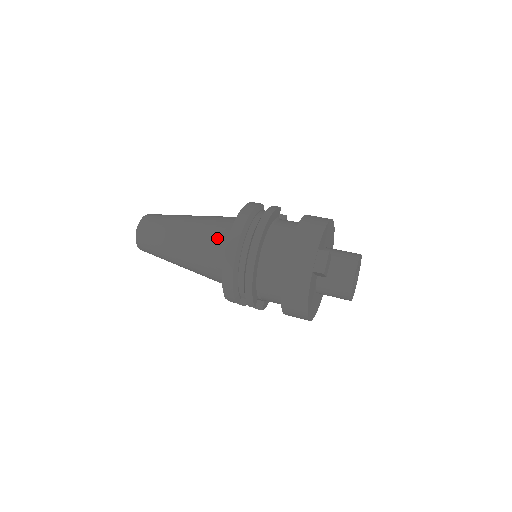
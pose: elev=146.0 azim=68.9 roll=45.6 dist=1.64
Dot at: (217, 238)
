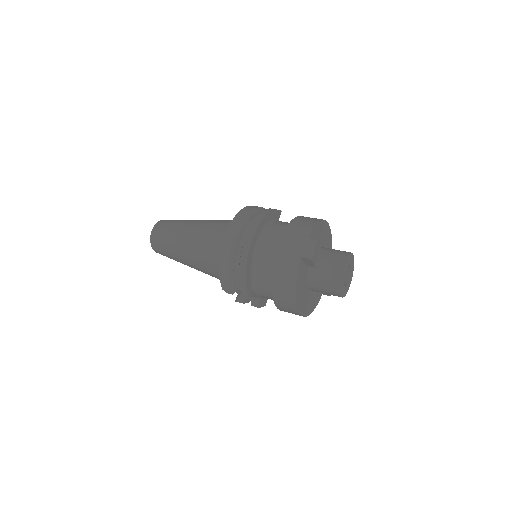
Dot at: (220, 233)
